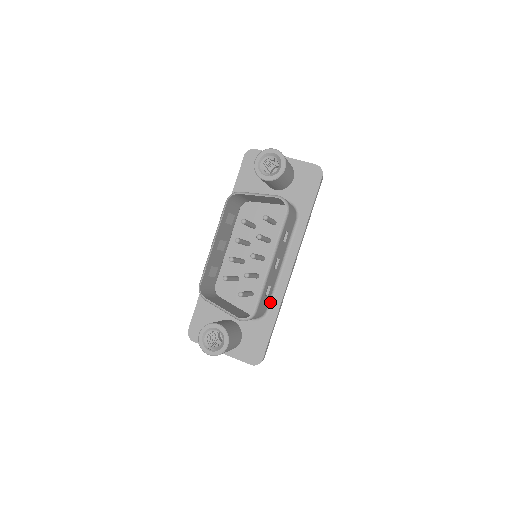
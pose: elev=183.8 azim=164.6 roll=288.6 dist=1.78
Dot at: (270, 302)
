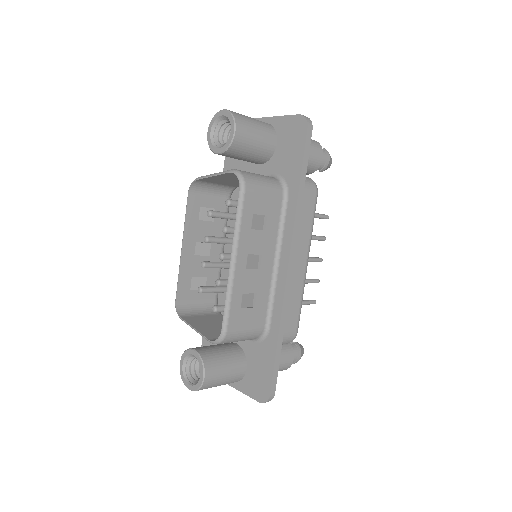
Dot at: (269, 315)
